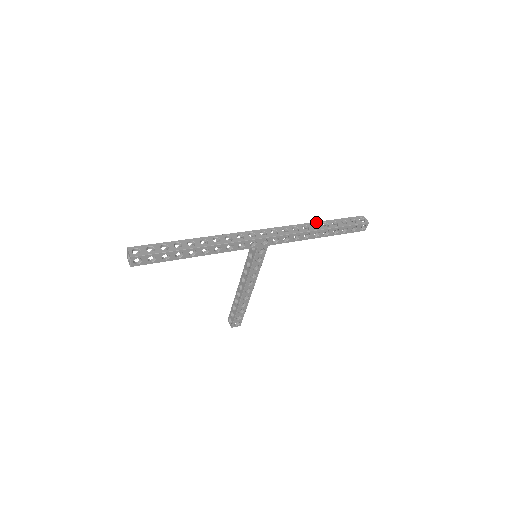
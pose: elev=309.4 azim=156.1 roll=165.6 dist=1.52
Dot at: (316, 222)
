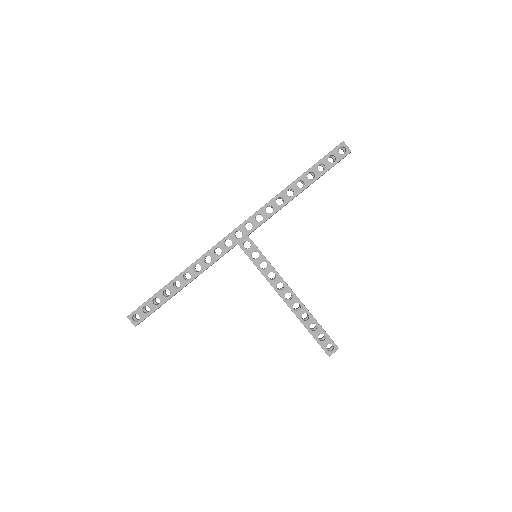
Dot at: occluded
